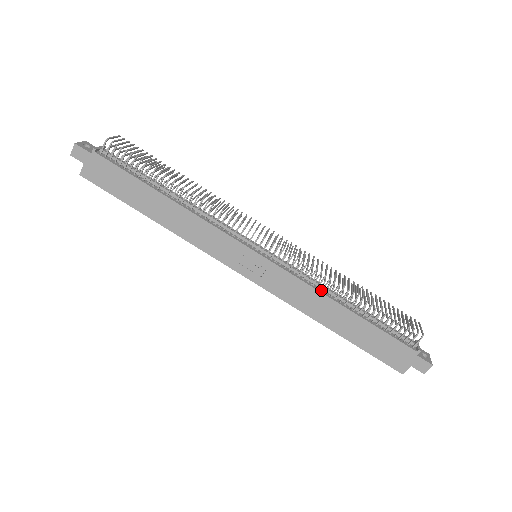
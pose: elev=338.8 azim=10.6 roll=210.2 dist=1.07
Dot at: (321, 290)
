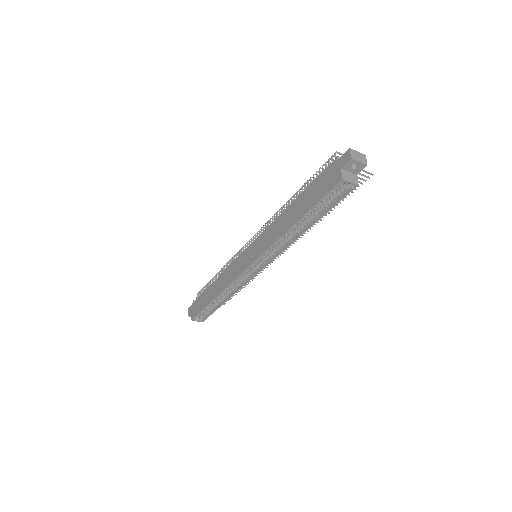
Dot at: occluded
